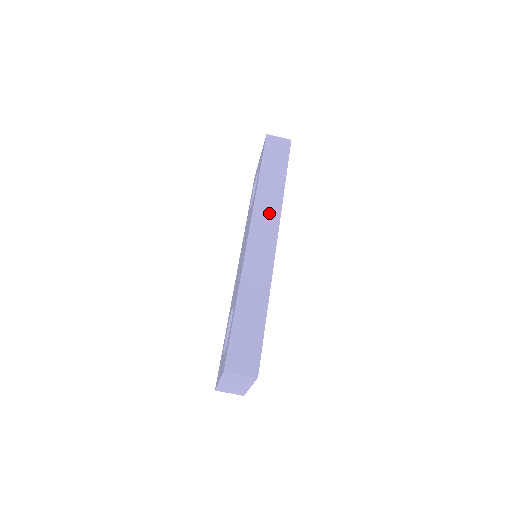
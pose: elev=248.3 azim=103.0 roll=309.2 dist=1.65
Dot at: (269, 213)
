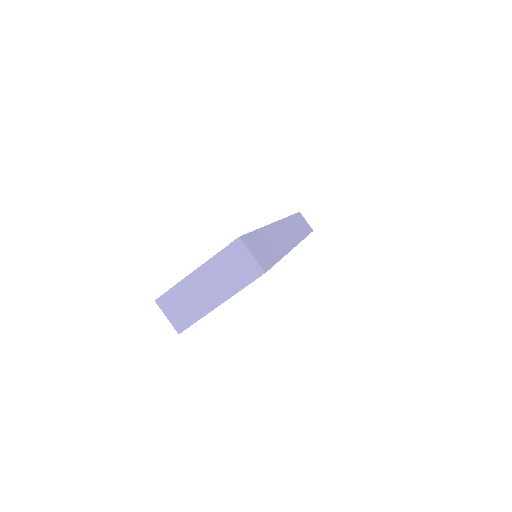
Dot at: (294, 231)
